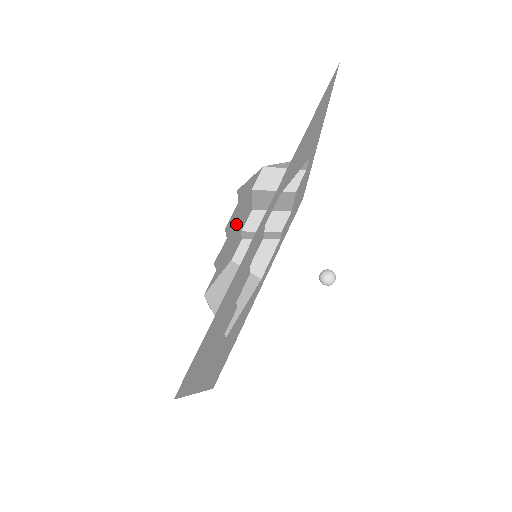
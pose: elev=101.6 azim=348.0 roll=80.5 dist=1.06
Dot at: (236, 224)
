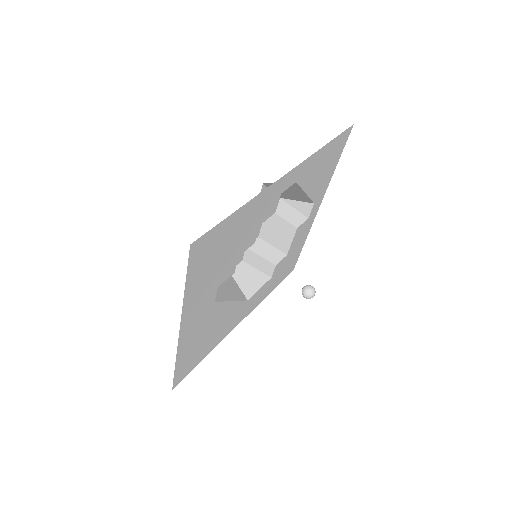
Dot at: occluded
